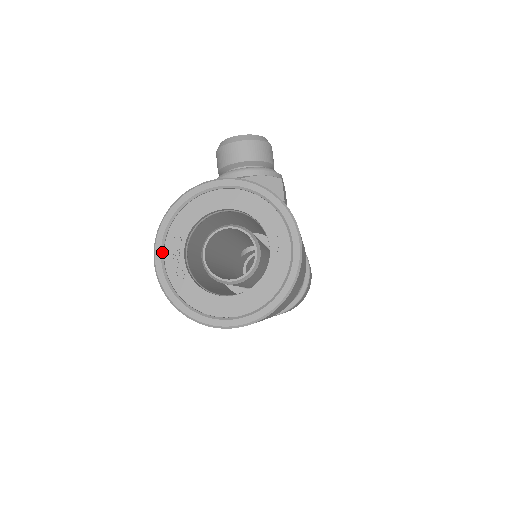
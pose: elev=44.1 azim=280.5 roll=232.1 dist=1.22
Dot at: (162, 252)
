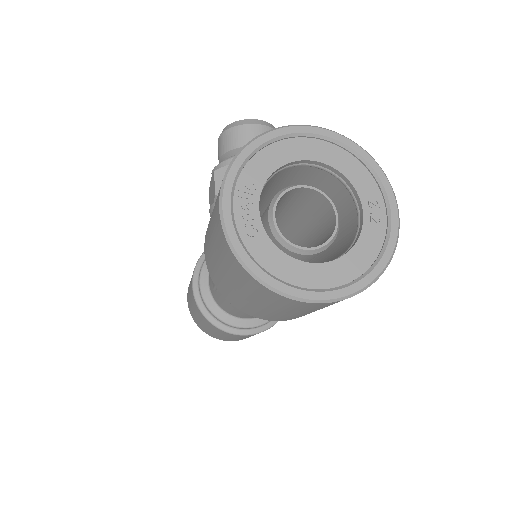
Dot at: (232, 197)
